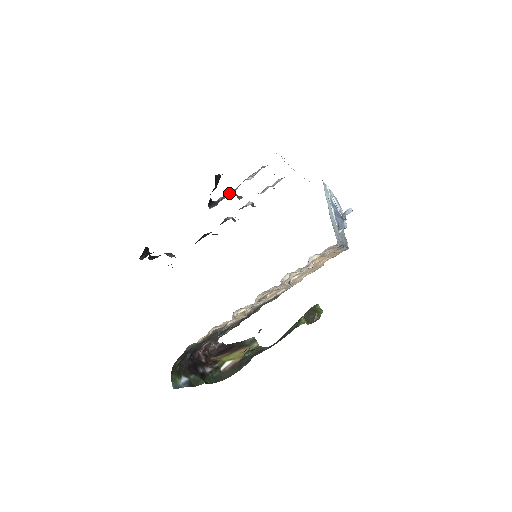
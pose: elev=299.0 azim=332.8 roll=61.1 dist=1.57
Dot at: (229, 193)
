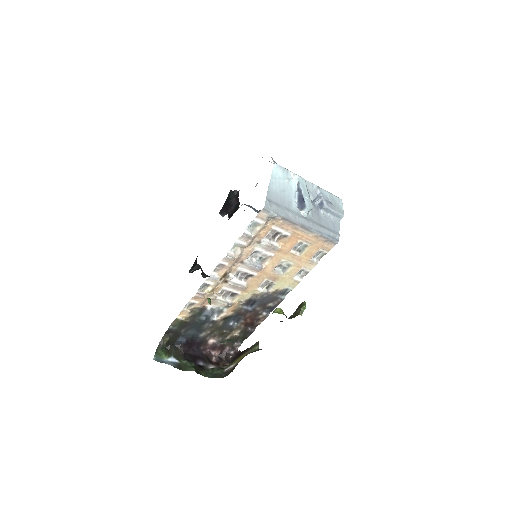
Dot at: (242, 204)
